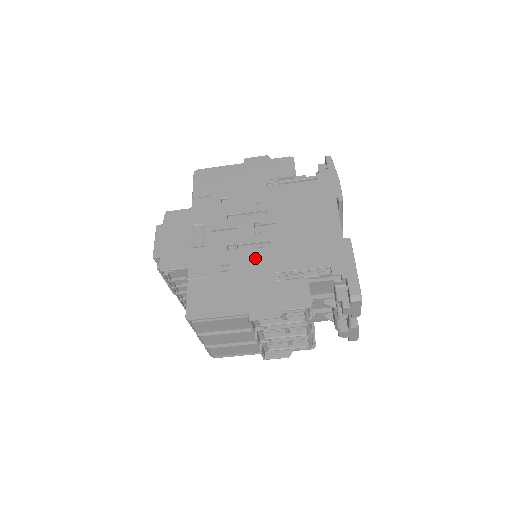
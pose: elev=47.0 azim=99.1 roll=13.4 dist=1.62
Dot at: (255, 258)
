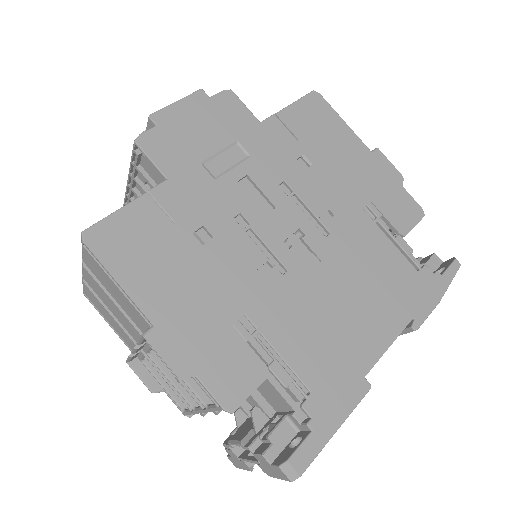
Dot at: (249, 269)
